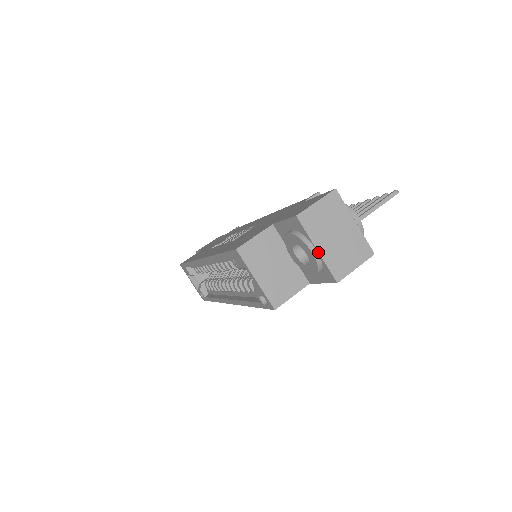
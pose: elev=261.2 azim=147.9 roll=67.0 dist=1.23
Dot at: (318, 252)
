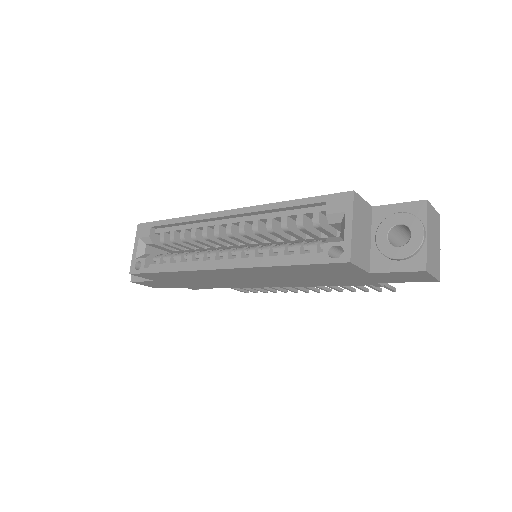
Dot at: (427, 237)
